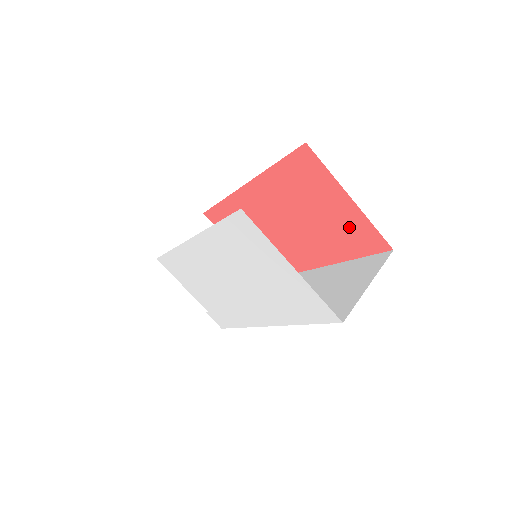
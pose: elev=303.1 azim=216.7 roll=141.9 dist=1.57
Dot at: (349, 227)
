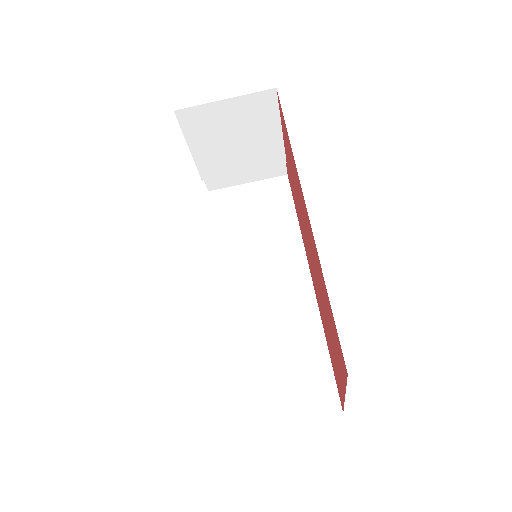
Dot at: occluded
